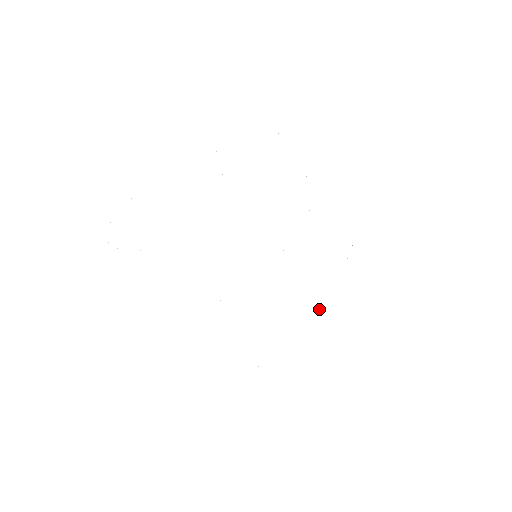
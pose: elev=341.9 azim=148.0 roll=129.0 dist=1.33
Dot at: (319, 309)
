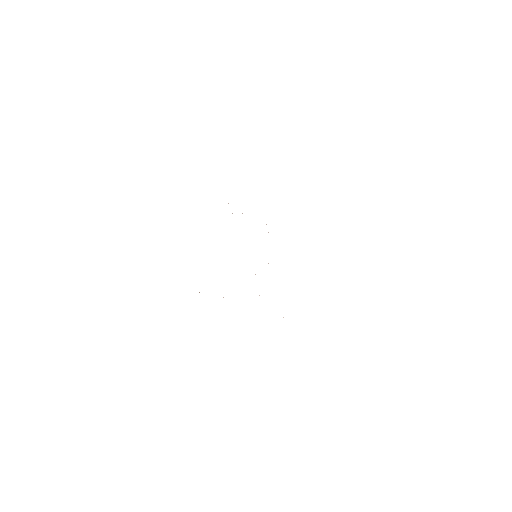
Dot at: occluded
